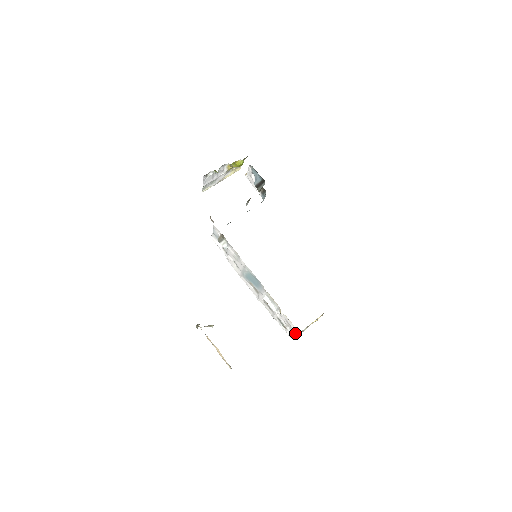
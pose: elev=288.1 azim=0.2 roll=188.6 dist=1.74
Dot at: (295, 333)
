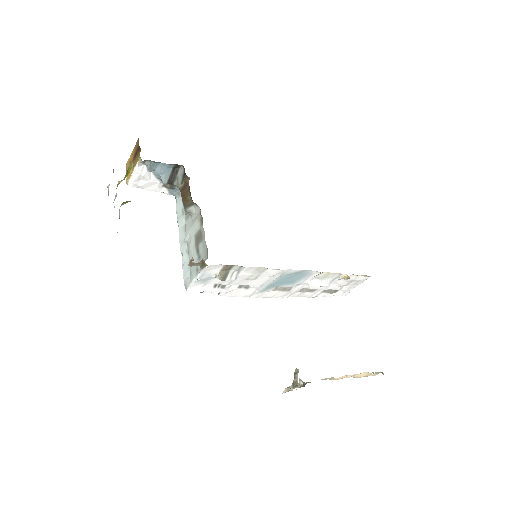
Dot at: (360, 283)
